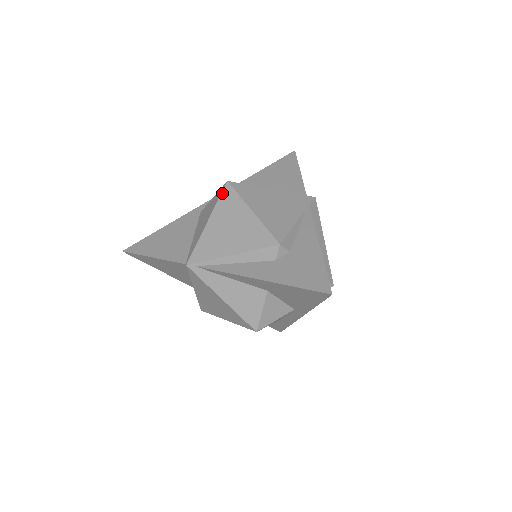
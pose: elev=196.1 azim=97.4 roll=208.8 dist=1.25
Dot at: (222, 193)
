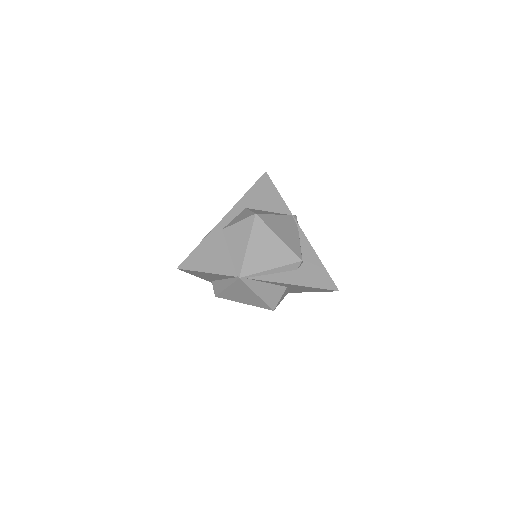
Dot at: (254, 223)
